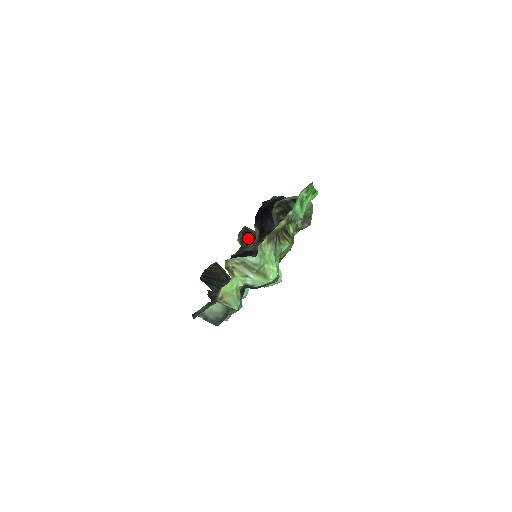
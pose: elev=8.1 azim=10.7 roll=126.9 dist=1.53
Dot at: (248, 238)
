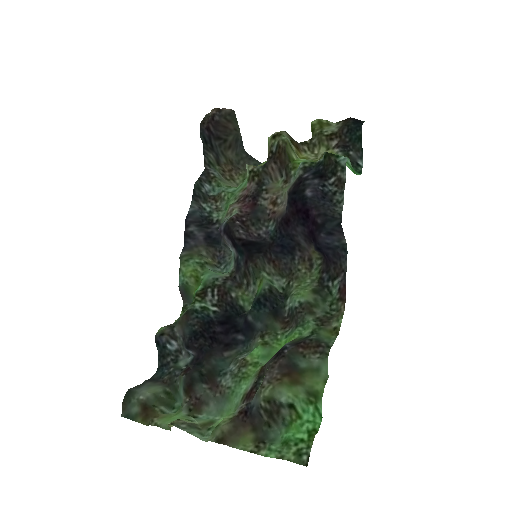
Dot at: (279, 164)
